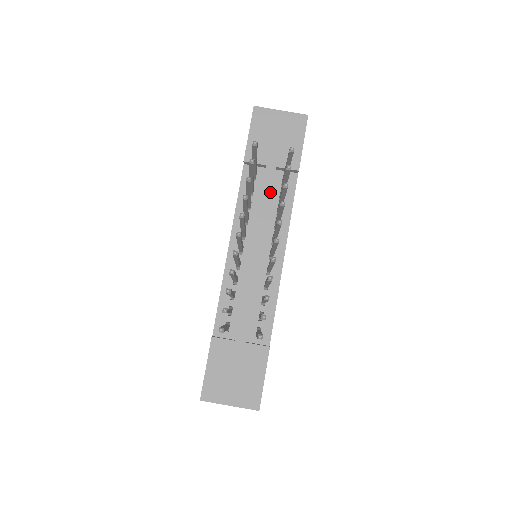
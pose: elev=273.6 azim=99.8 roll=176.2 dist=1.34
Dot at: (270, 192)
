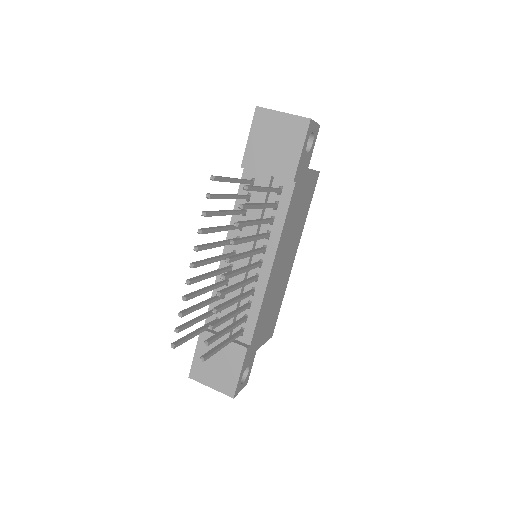
Dot at: (262, 202)
